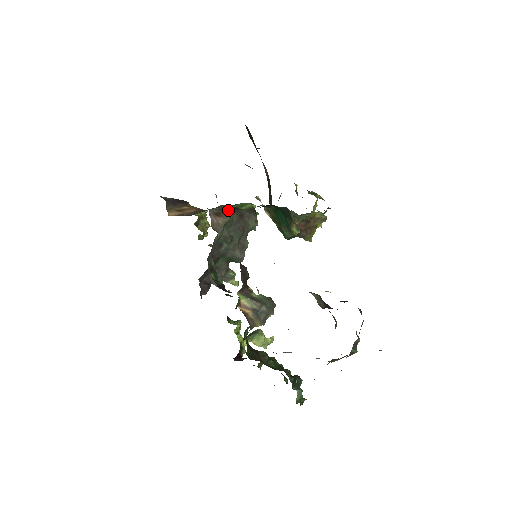
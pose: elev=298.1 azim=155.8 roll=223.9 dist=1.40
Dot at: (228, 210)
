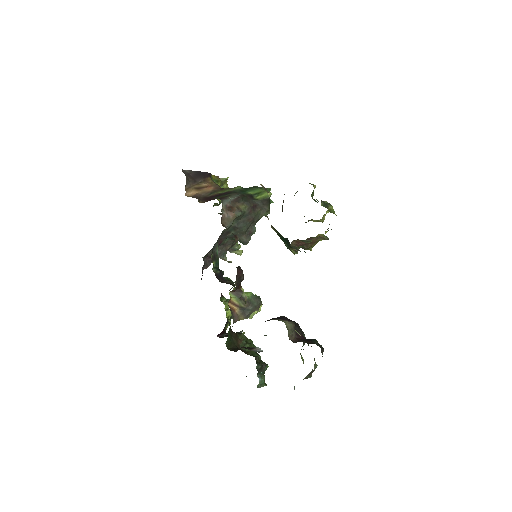
Dot at: (242, 203)
